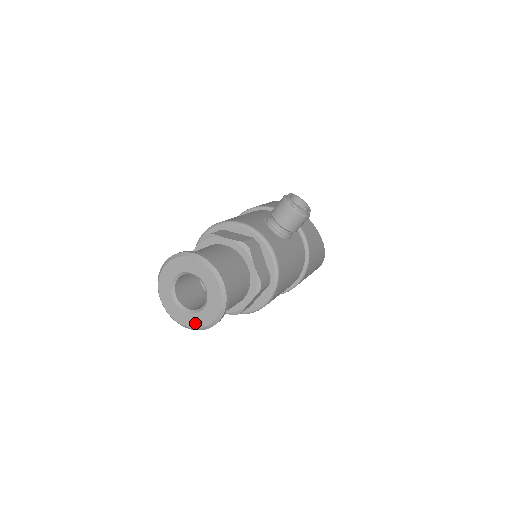
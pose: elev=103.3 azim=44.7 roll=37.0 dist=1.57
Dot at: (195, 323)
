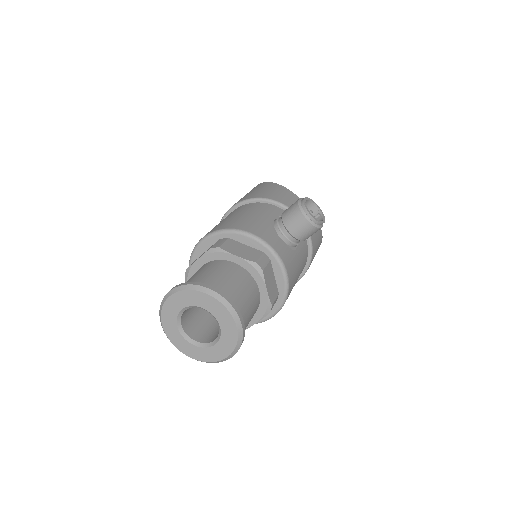
Dot at: (203, 356)
